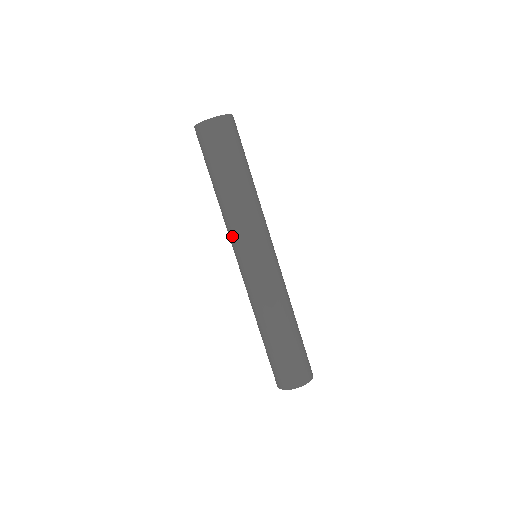
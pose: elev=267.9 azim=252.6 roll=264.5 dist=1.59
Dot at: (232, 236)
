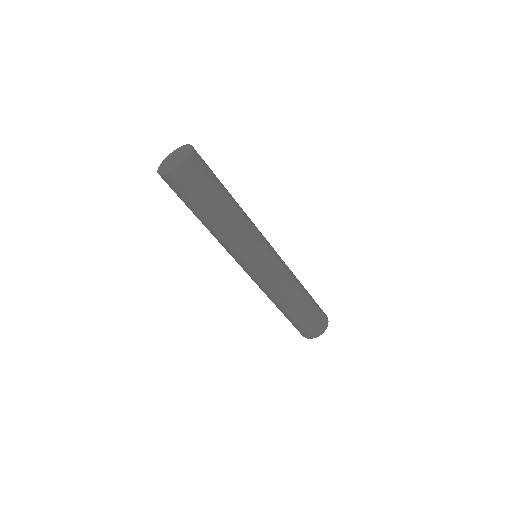
Dot at: (234, 254)
